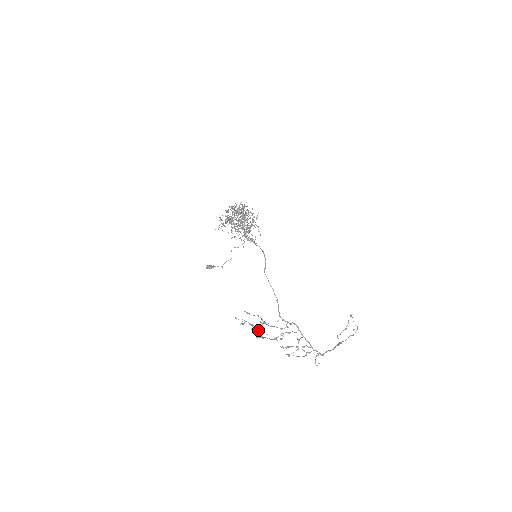
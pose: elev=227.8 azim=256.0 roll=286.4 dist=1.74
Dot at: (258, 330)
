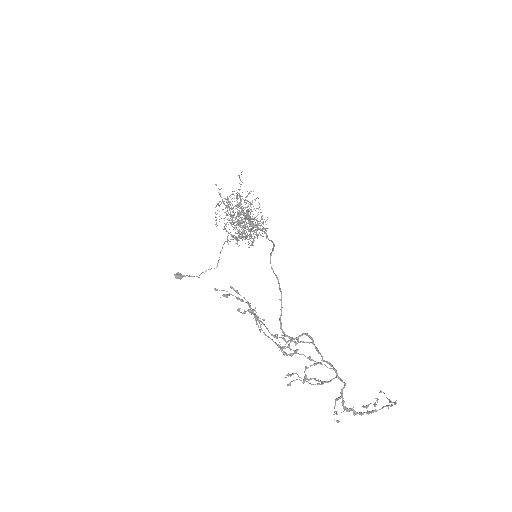
Dot at: (250, 307)
